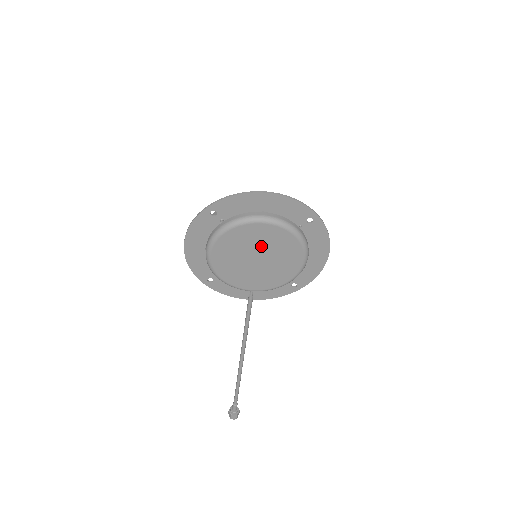
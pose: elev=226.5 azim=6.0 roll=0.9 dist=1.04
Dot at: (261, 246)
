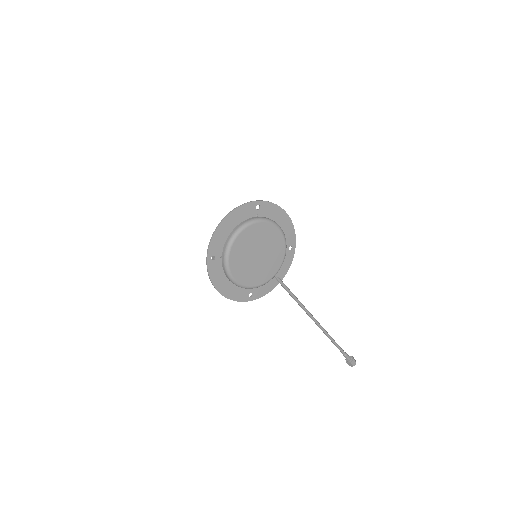
Dot at: (252, 246)
